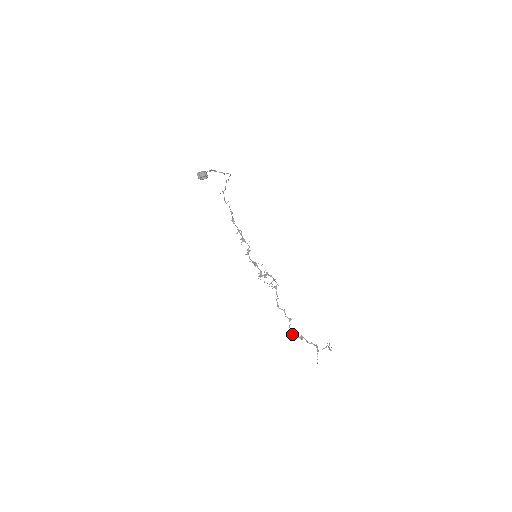
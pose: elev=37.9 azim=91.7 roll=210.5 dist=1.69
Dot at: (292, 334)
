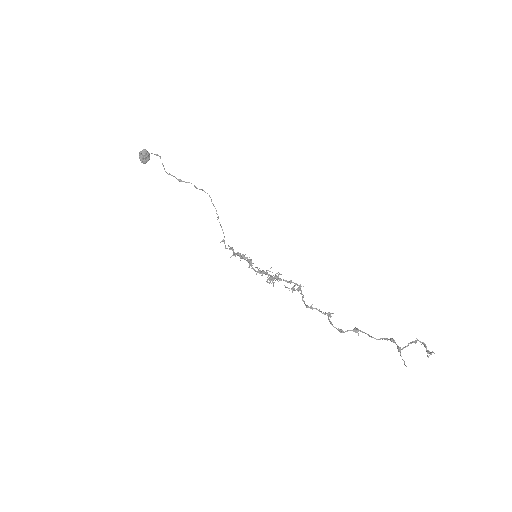
Dot at: (337, 329)
